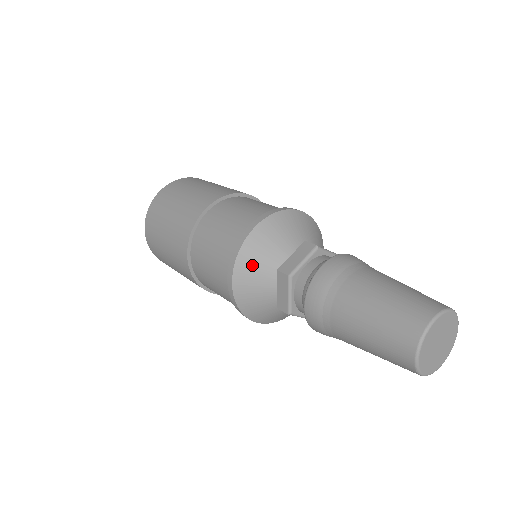
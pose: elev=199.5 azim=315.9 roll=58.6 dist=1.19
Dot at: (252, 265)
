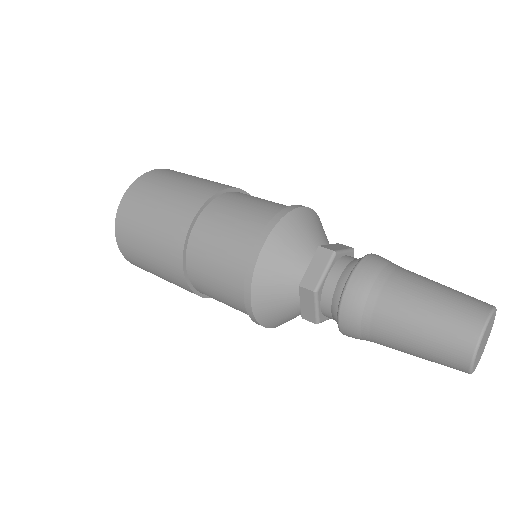
Dot at: (293, 232)
